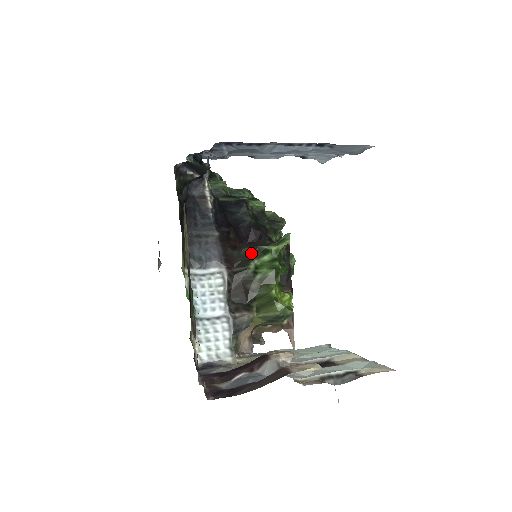
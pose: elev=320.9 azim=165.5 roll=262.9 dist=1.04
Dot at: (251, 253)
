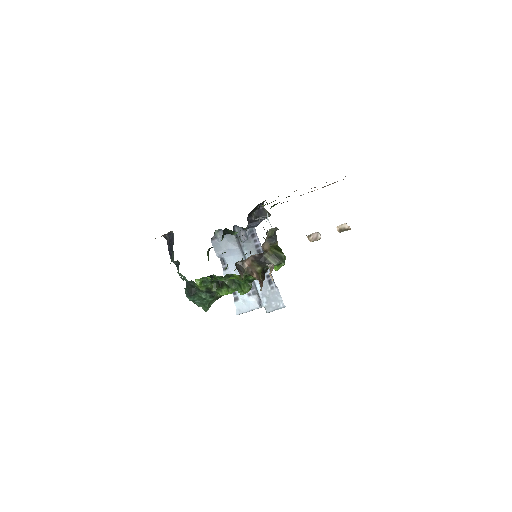
Dot at: occluded
